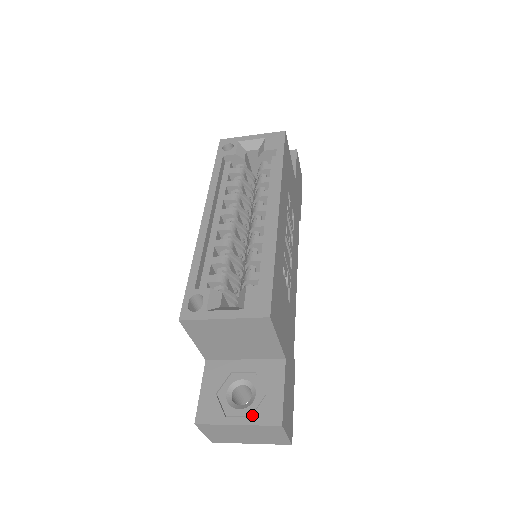
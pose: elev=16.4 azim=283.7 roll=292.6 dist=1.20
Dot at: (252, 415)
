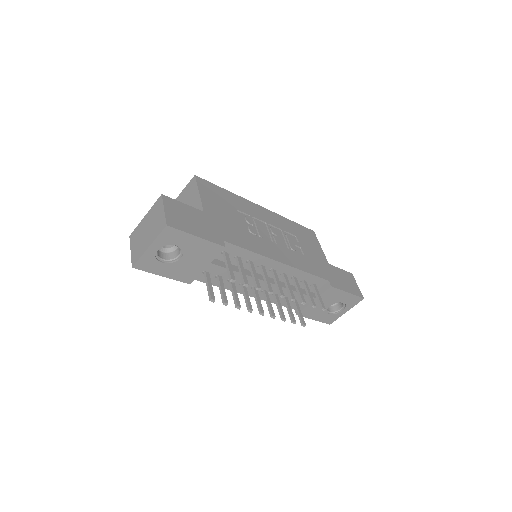
Dot at: occluded
